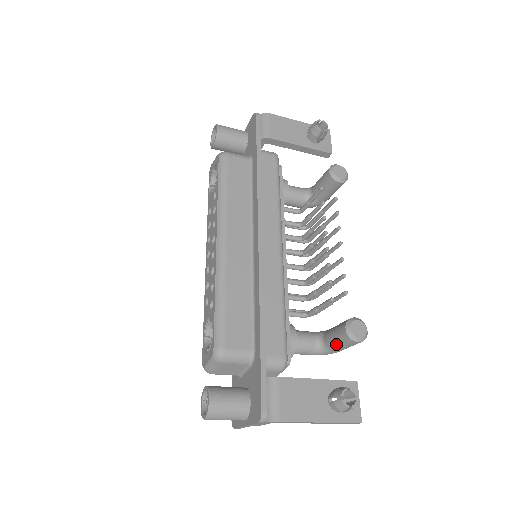
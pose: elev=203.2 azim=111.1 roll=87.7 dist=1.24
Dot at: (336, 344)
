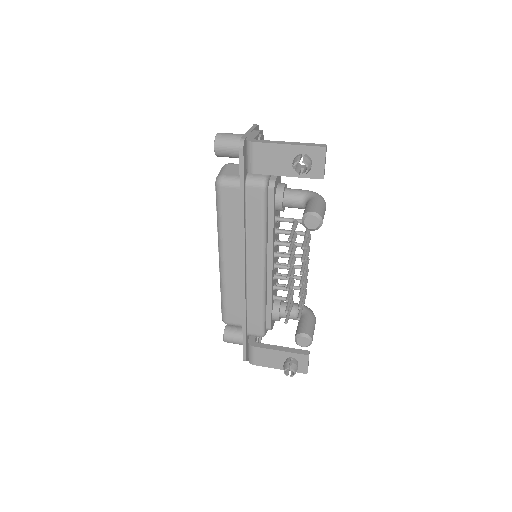
Dot at: occluded
